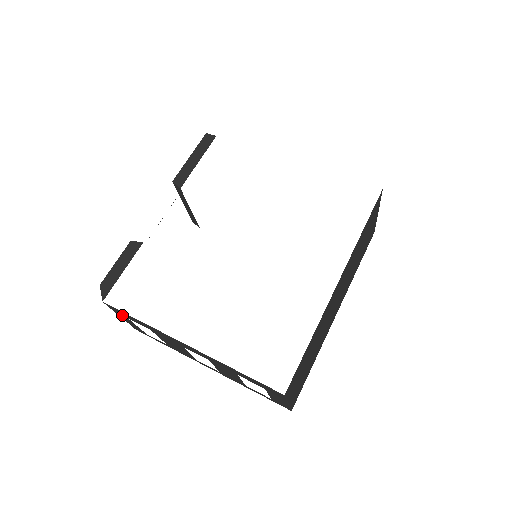
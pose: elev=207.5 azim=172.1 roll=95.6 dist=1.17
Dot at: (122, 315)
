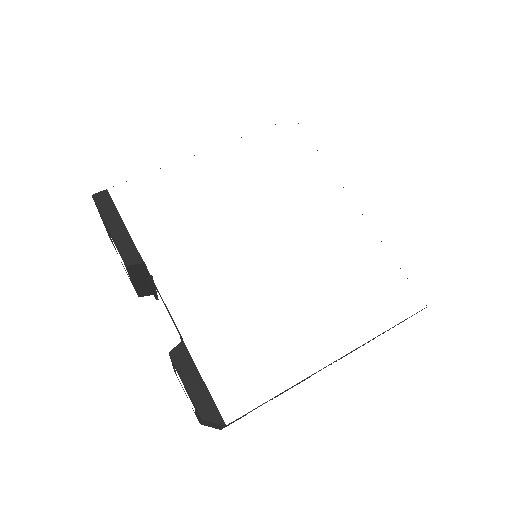
Dot at: occluded
